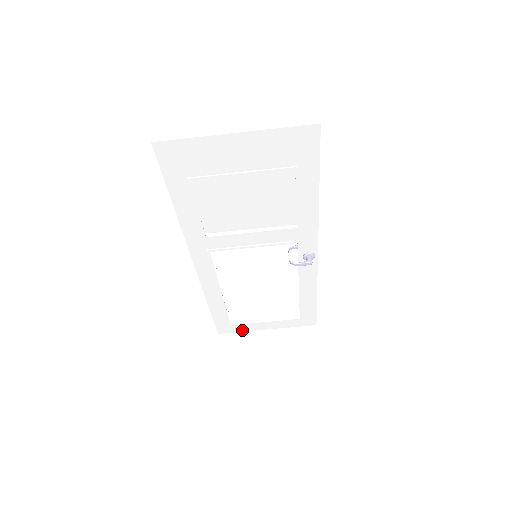
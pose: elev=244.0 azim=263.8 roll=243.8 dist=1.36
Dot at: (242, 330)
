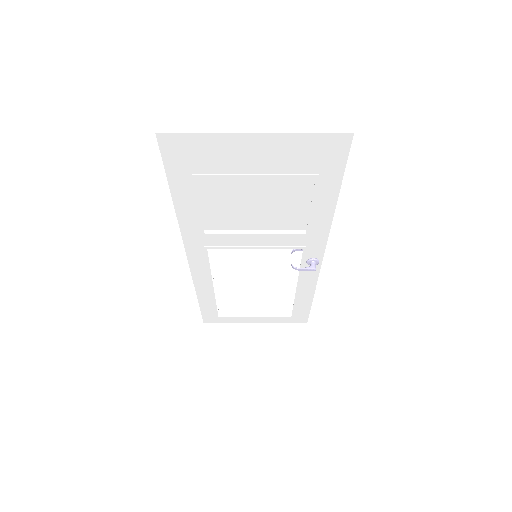
Dot at: (229, 321)
